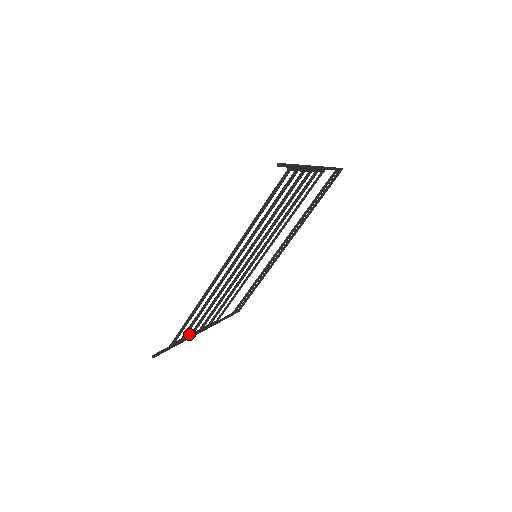
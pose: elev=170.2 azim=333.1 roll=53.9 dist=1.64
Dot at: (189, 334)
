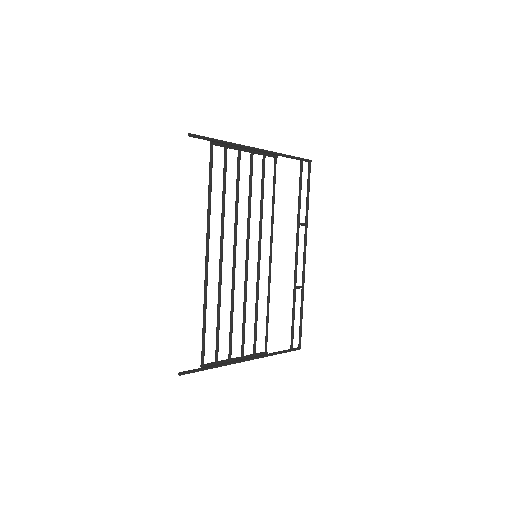
Dot at: (226, 359)
